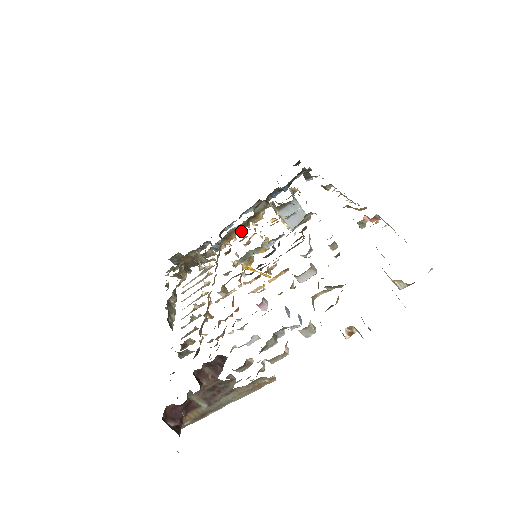
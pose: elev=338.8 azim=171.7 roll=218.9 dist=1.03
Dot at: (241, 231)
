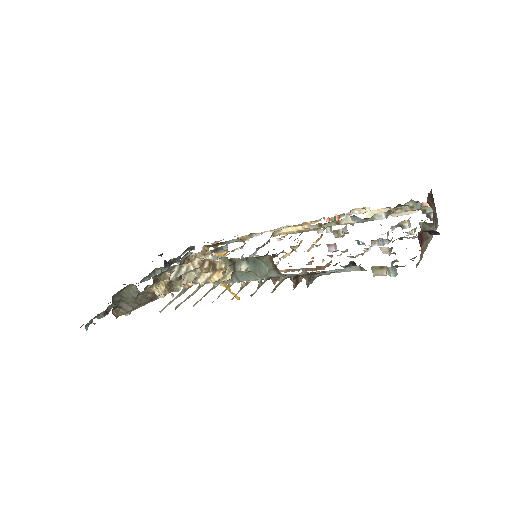
Dot at: occluded
